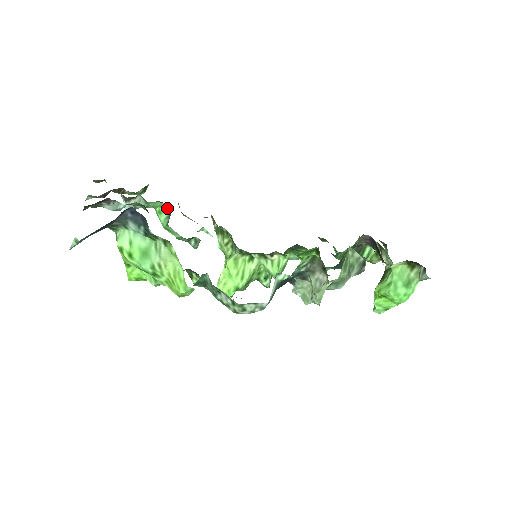
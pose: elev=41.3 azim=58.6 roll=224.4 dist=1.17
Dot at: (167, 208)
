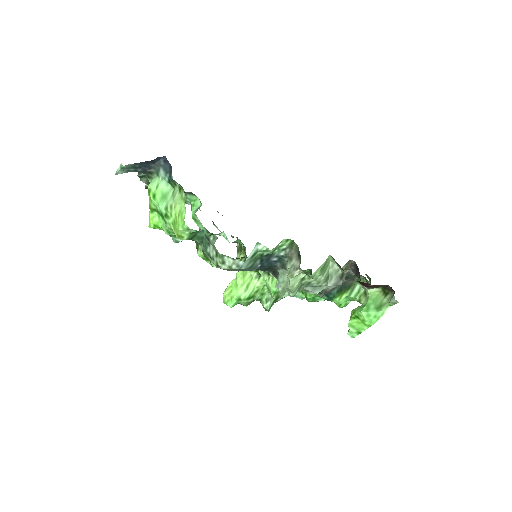
Dot at: (199, 203)
